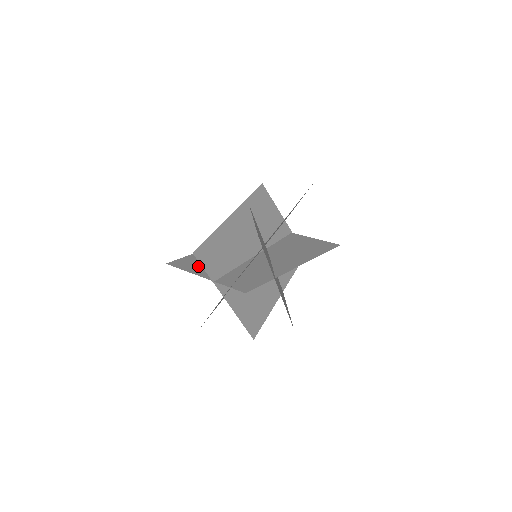
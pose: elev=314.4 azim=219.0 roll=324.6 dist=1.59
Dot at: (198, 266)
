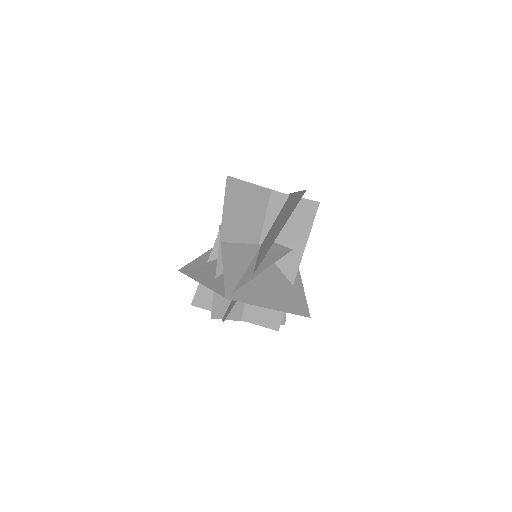
Dot at: (235, 306)
